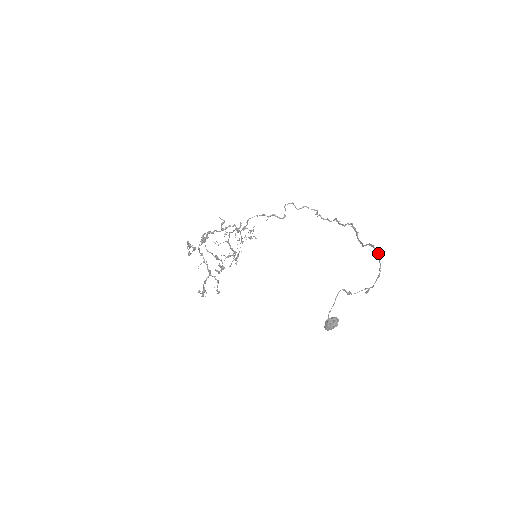
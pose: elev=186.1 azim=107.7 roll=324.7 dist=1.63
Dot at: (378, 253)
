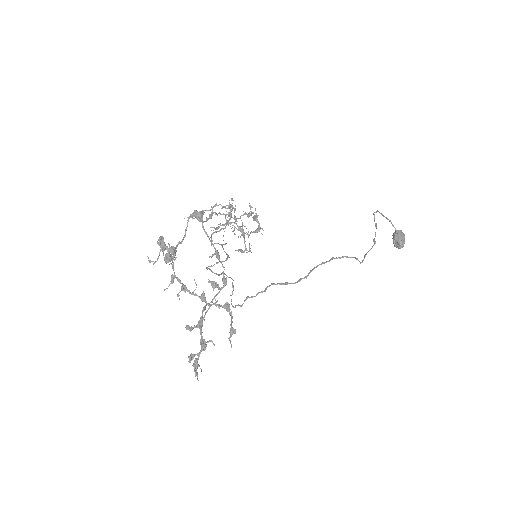
Dot at: (331, 258)
